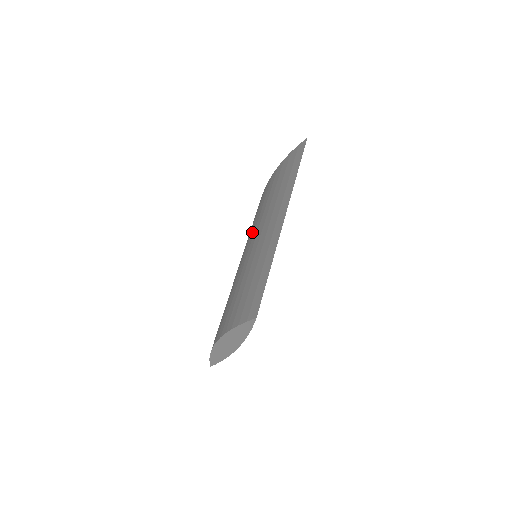
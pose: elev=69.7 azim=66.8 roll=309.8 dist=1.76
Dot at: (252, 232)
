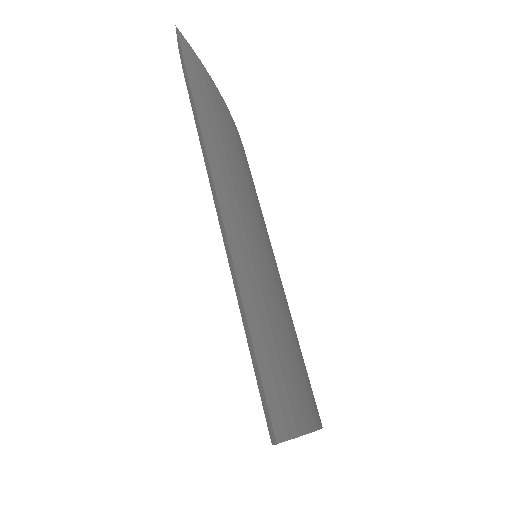
Dot at: occluded
